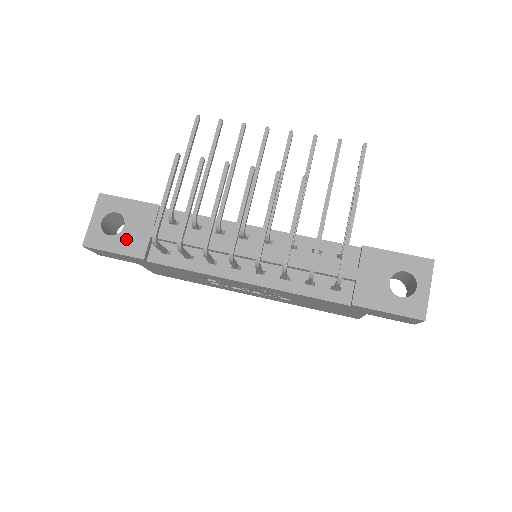
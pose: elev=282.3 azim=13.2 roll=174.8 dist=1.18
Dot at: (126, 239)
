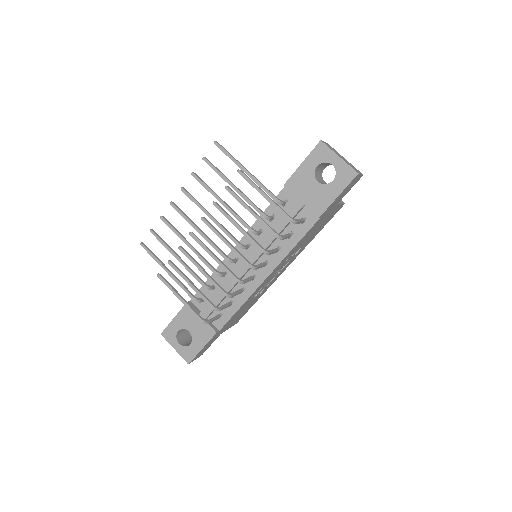
Dot at: (198, 336)
